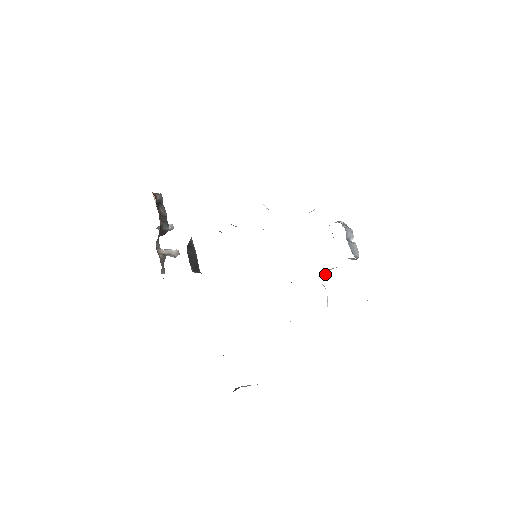
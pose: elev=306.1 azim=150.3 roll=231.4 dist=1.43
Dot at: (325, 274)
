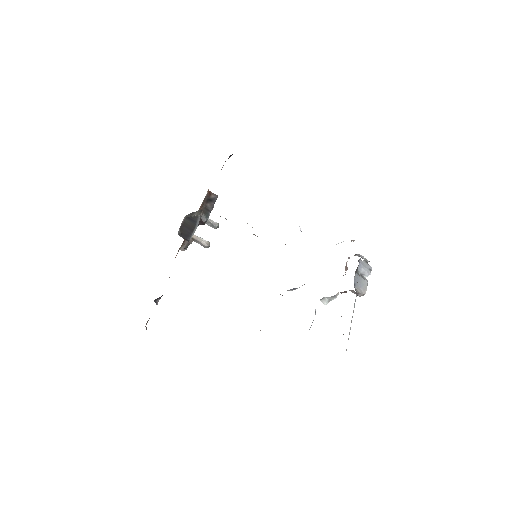
Dot at: (325, 303)
